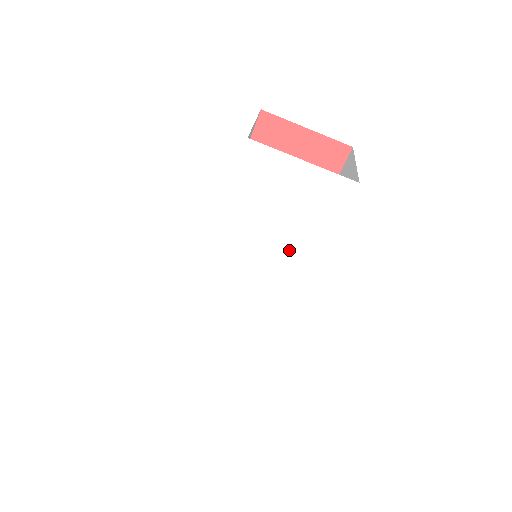
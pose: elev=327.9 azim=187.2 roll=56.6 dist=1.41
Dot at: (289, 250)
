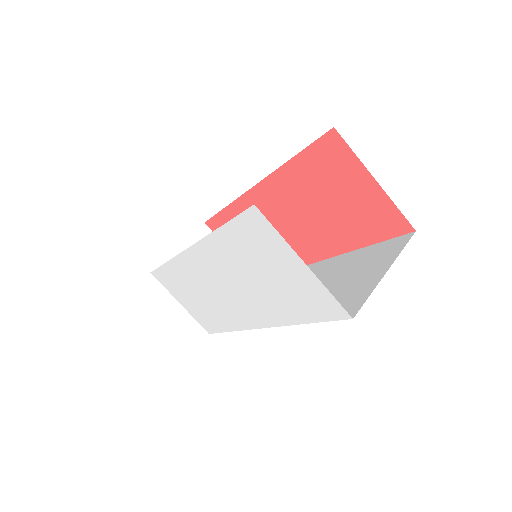
Dot at: (265, 301)
